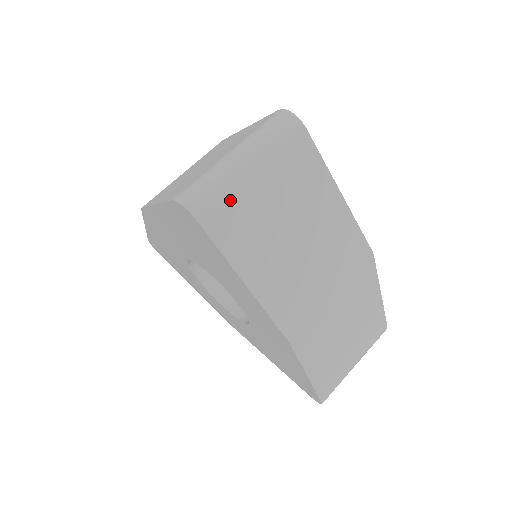
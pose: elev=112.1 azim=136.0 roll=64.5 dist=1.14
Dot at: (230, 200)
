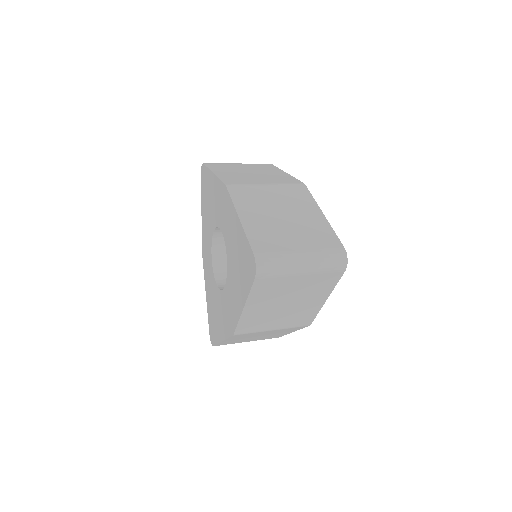
Dot at: (222, 164)
